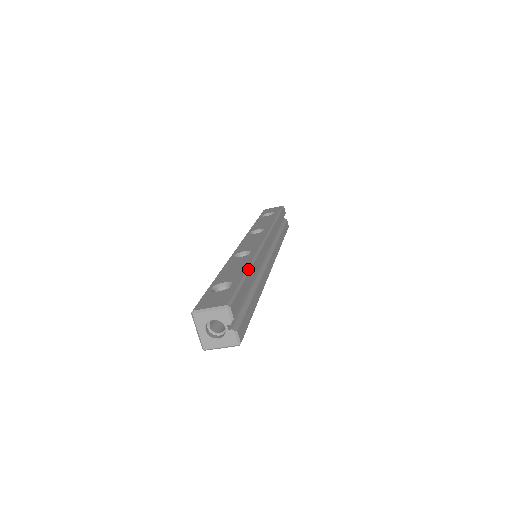
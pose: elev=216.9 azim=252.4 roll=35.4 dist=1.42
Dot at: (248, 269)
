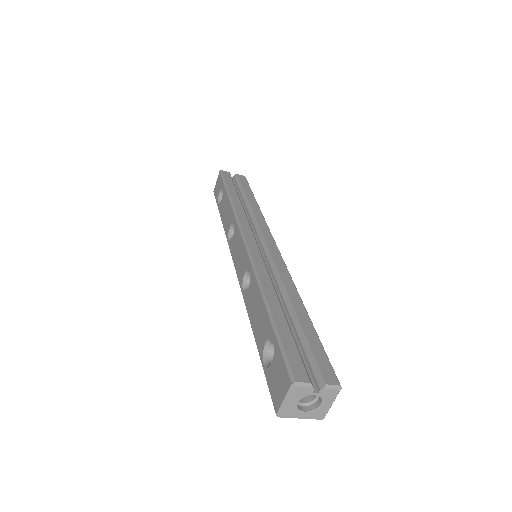
Dot at: (265, 304)
